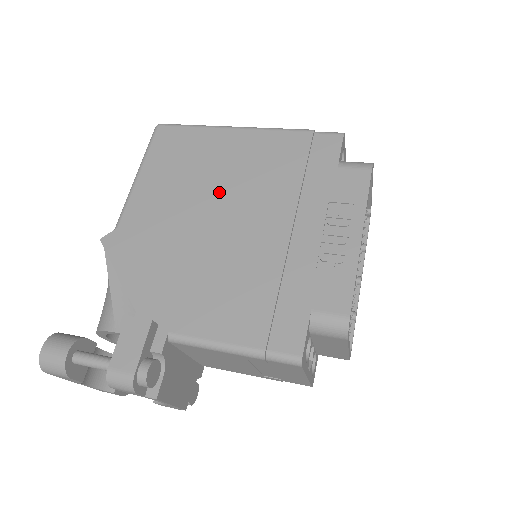
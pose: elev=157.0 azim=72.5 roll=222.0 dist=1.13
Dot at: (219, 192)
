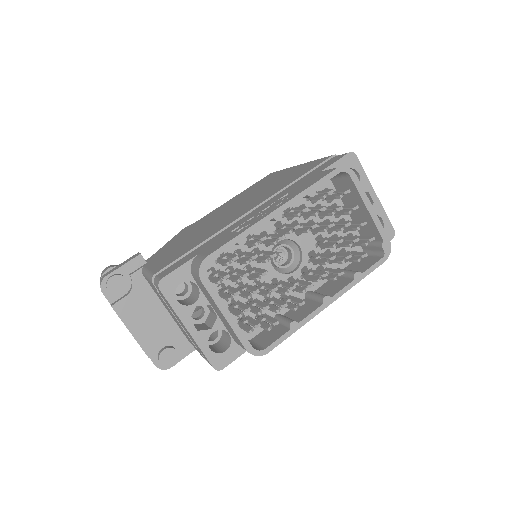
Dot at: (249, 198)
